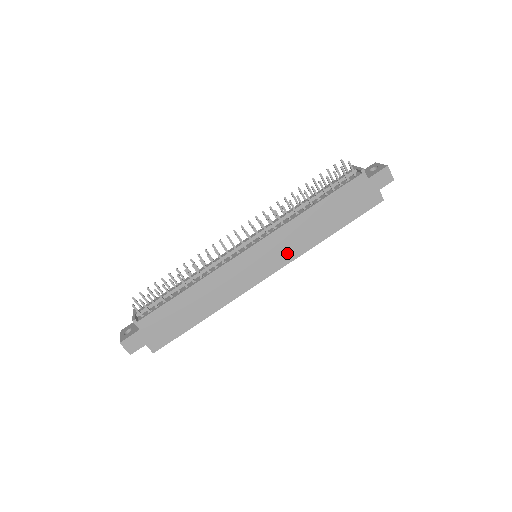
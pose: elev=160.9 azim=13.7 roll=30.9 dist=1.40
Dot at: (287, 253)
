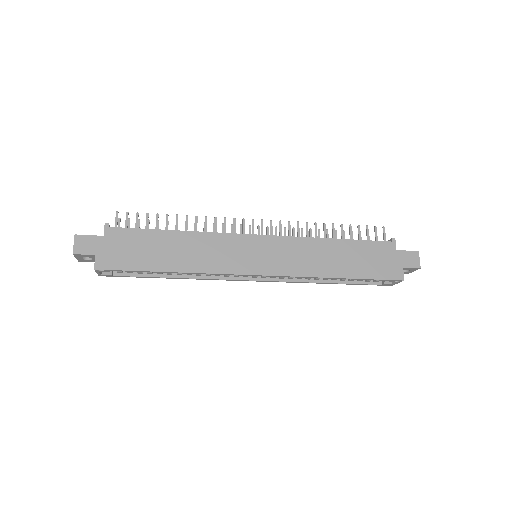
Dot at: (288, 265)
